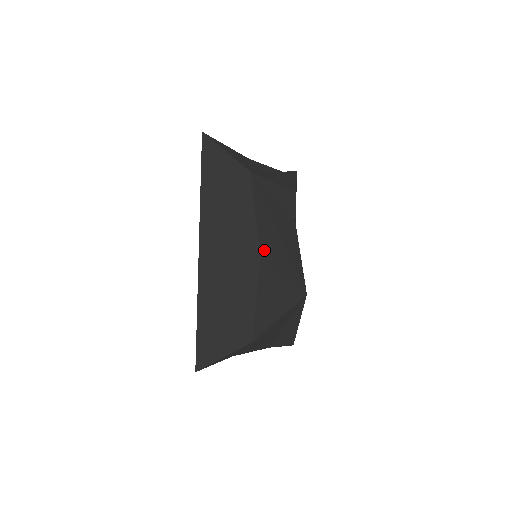
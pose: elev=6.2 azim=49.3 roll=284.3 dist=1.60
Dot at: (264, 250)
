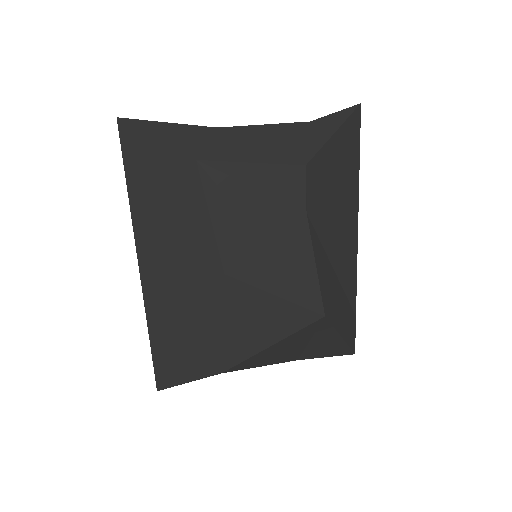
Dot at: (232, 264)
